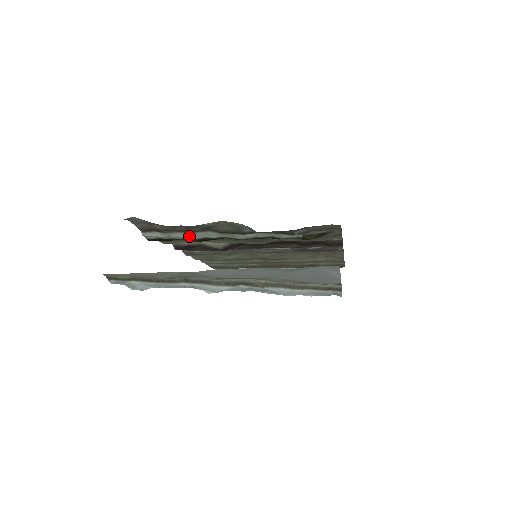
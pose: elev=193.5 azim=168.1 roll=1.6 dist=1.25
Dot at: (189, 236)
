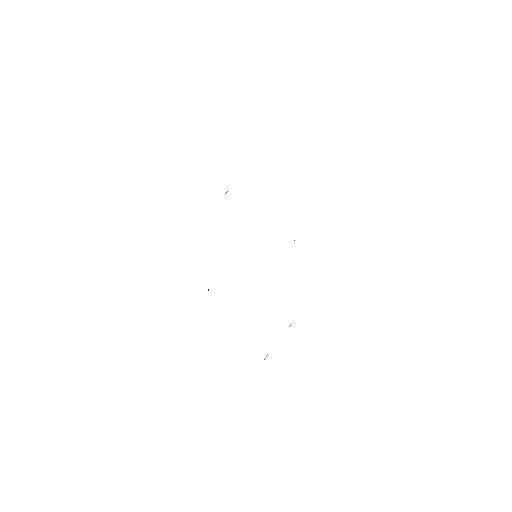
Dot at: occluded
